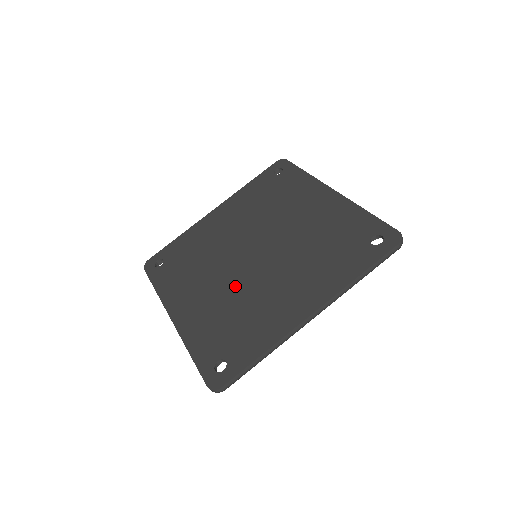
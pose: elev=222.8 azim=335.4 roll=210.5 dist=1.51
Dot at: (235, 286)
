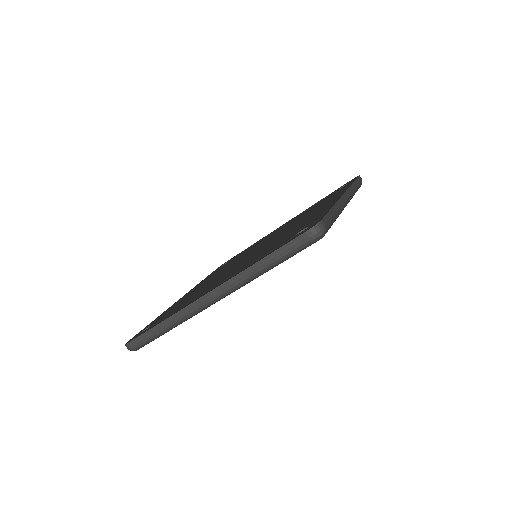
Dot at: (257, 252)
